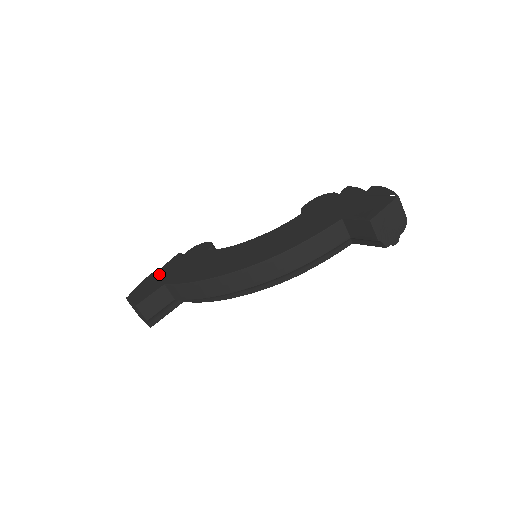
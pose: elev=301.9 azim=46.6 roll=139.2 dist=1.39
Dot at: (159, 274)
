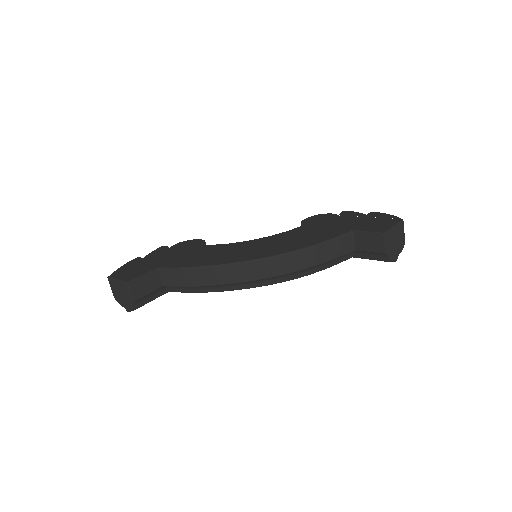
Dot at: (146, 260)
